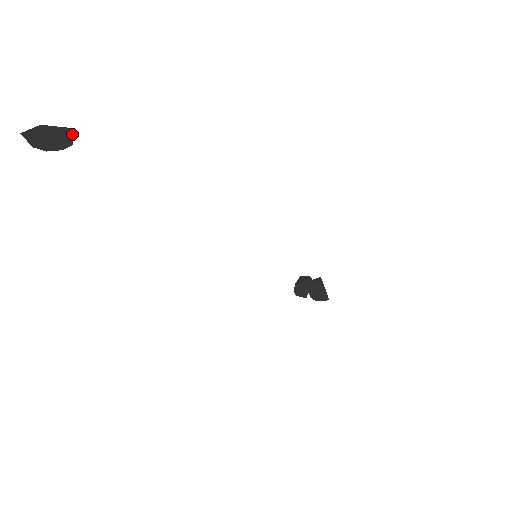
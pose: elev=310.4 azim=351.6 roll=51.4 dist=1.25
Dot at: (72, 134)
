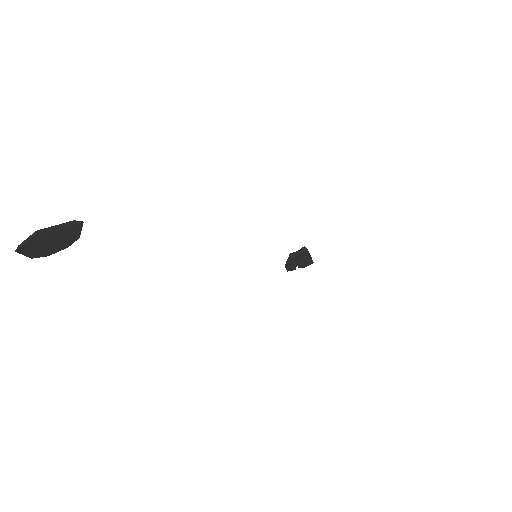
Dot at: (79, 228)
